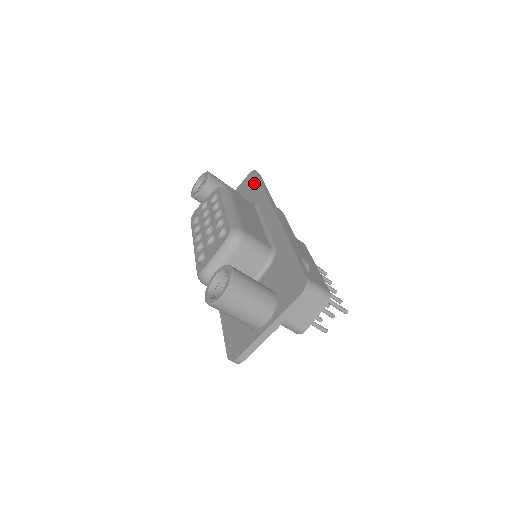
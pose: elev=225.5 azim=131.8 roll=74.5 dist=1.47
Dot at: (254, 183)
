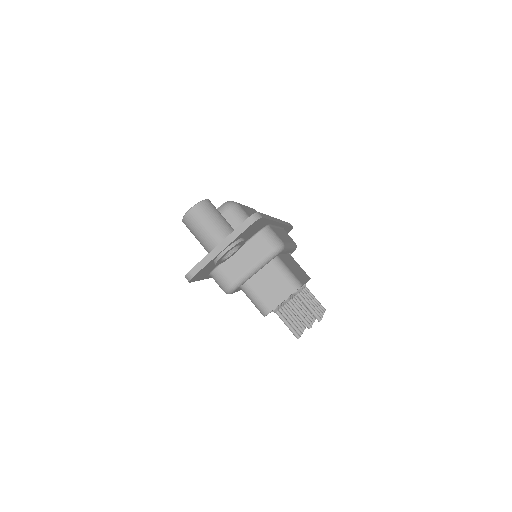
Dot at: occluded
